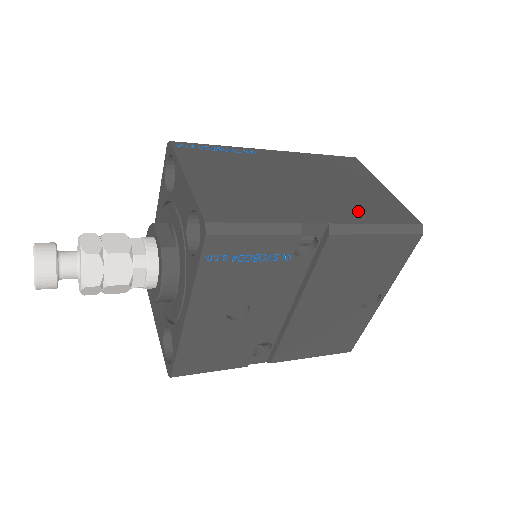
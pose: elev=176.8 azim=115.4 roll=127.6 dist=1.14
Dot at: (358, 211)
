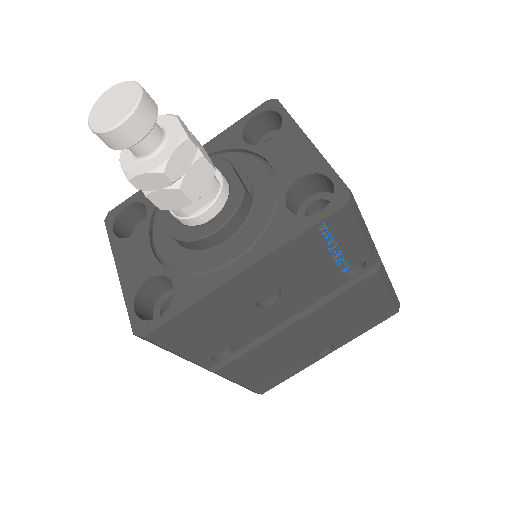
Dot at: occluded
